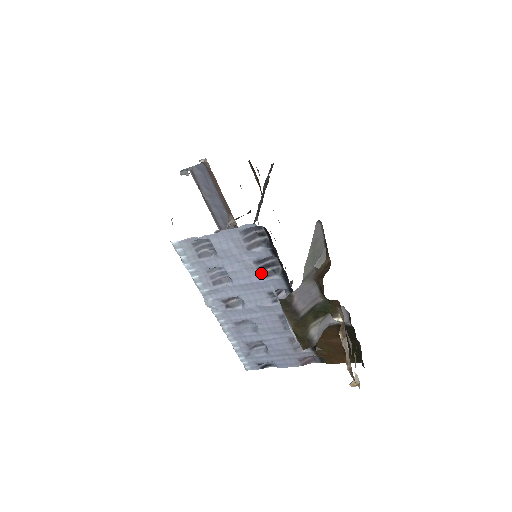
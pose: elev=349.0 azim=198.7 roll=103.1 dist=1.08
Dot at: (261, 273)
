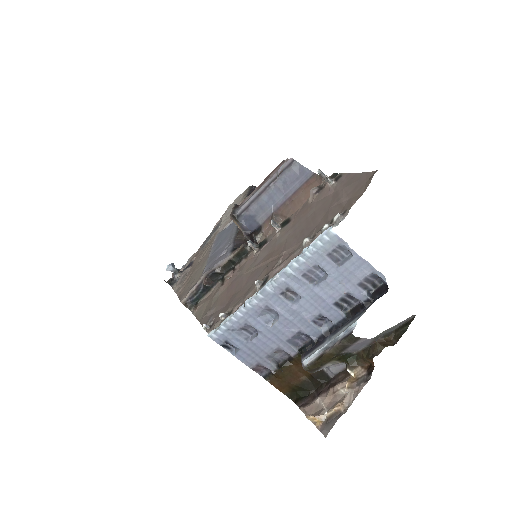
Dot at: (338, 301)
